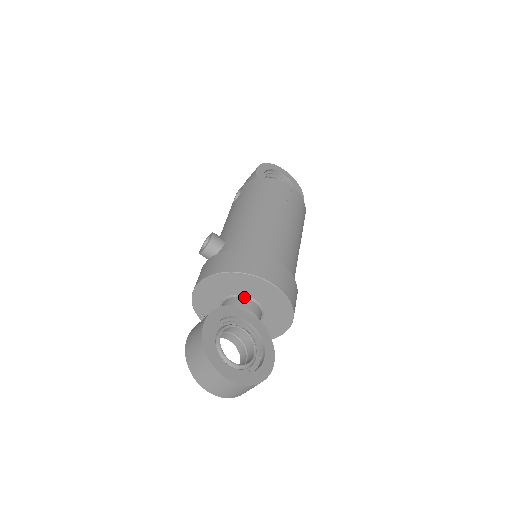
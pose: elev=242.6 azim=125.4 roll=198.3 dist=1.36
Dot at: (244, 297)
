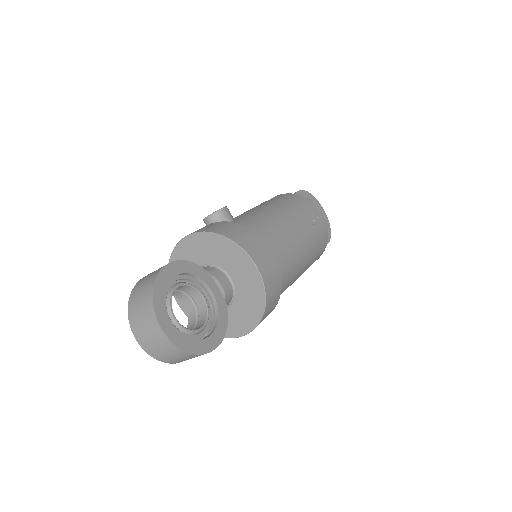
Dot at: (223, 271)
